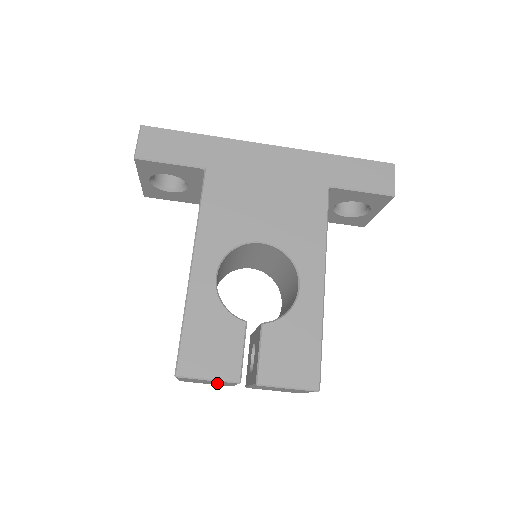
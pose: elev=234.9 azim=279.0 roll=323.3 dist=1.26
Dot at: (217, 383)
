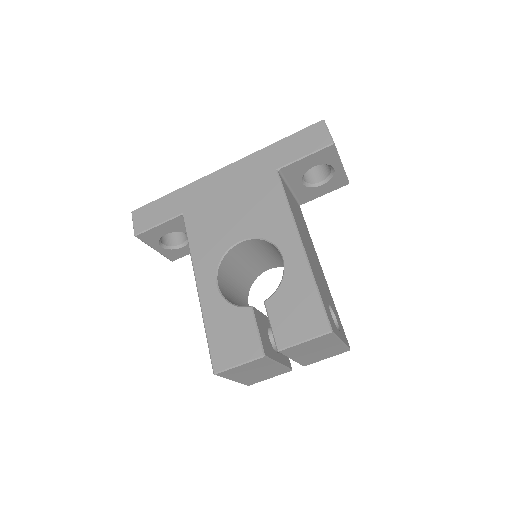
Dot at: (264, 370)
